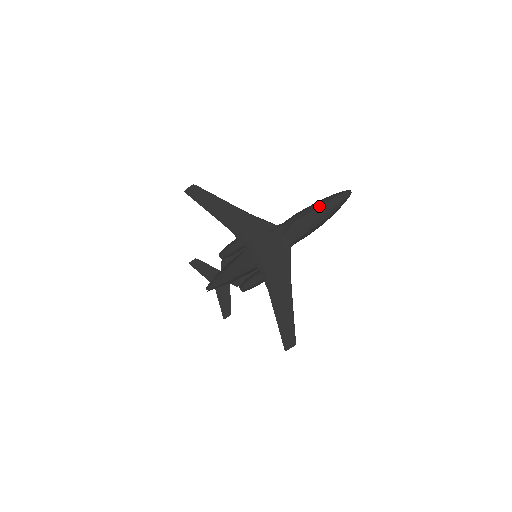
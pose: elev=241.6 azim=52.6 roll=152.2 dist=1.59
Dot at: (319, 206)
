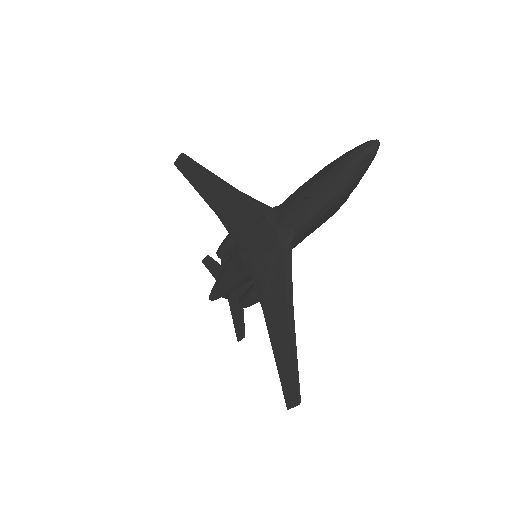
Dot at: (324, 173)
